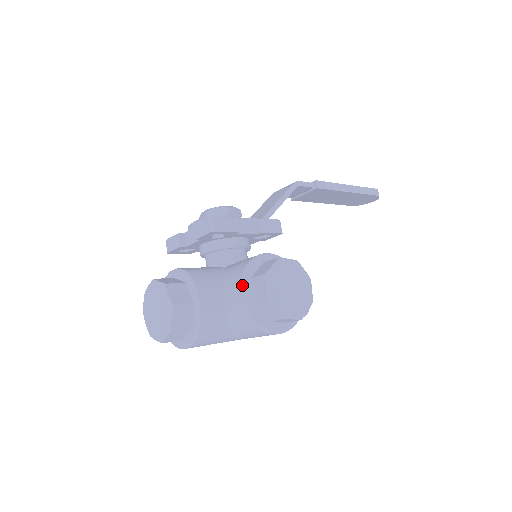
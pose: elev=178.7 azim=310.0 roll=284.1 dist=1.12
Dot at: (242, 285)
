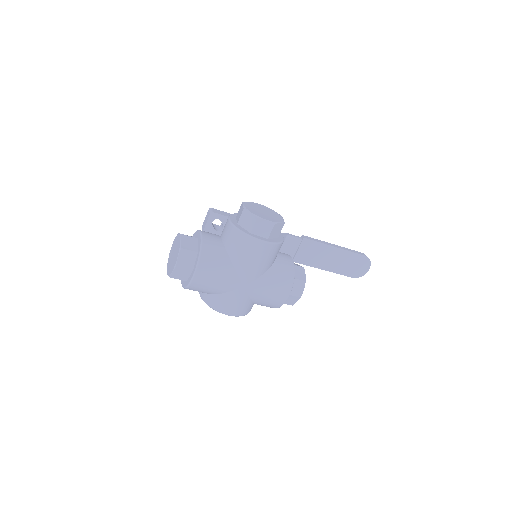
Dot at: (229, 217)
